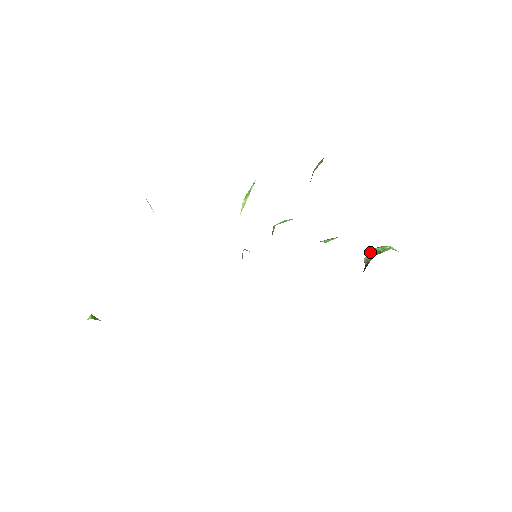
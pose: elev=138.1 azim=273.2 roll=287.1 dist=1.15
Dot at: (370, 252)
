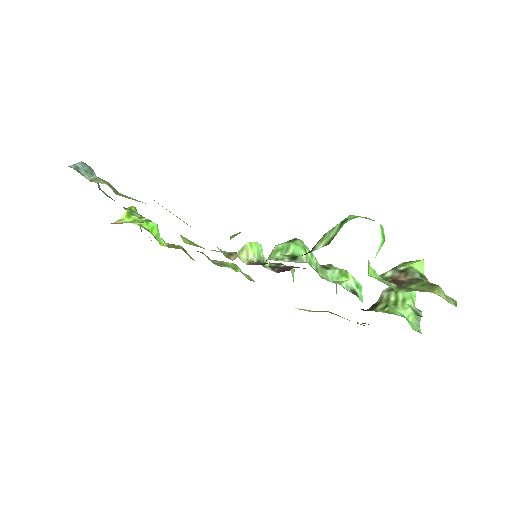
Dot at: (391, 291)
